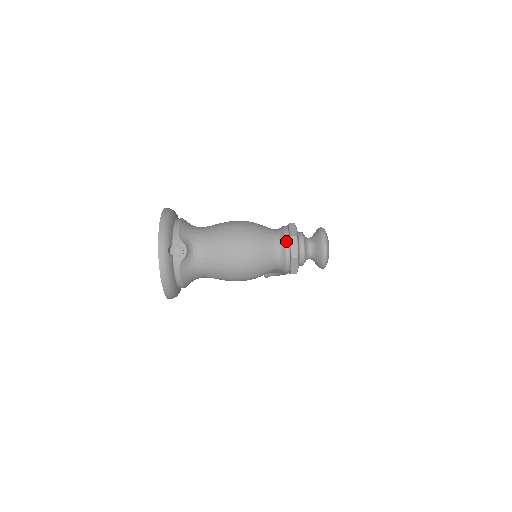
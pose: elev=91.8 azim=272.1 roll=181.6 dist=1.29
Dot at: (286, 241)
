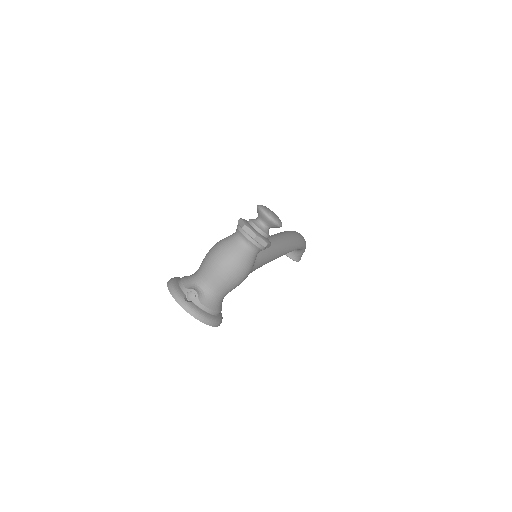
Dot at: (242, 233)
